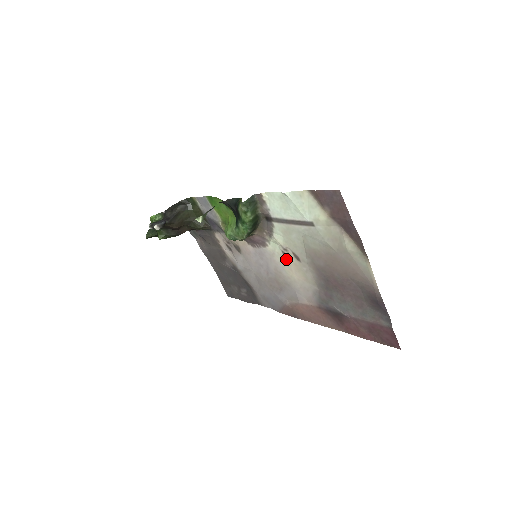
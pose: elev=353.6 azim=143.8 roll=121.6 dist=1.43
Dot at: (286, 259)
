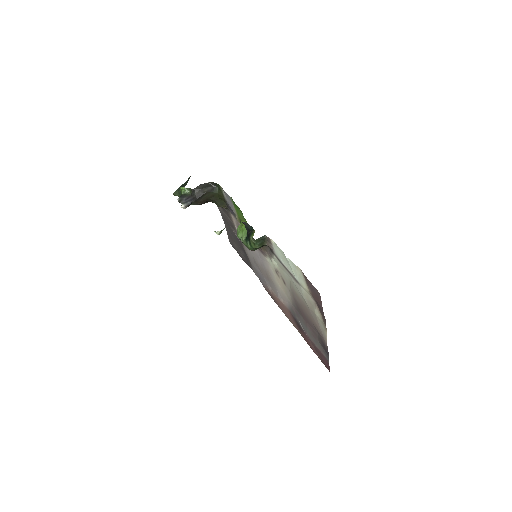
Dot at: (277, 274)
